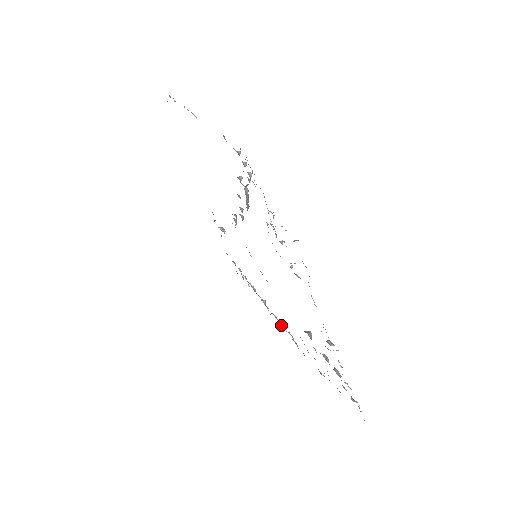
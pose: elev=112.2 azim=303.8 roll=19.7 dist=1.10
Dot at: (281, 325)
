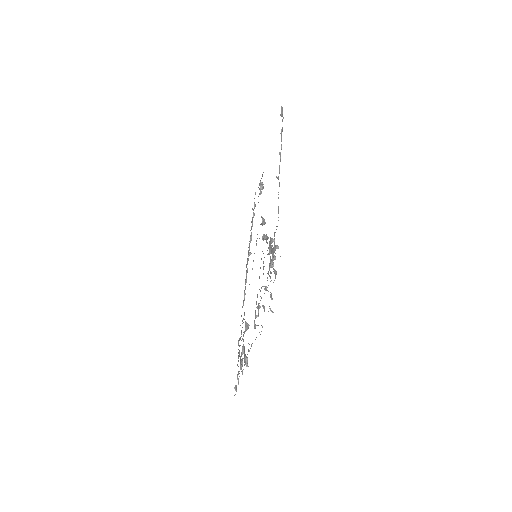
Dot at: (245, 283)
